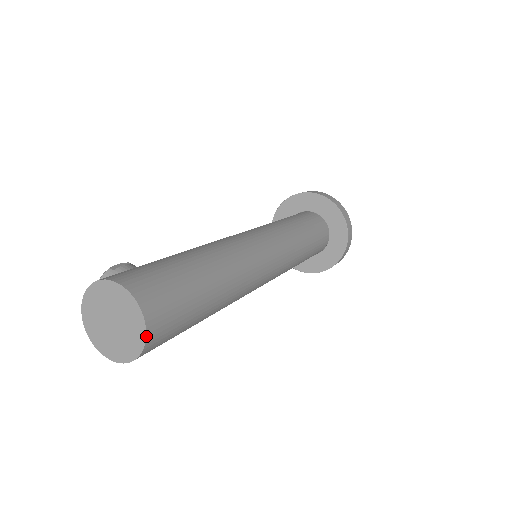
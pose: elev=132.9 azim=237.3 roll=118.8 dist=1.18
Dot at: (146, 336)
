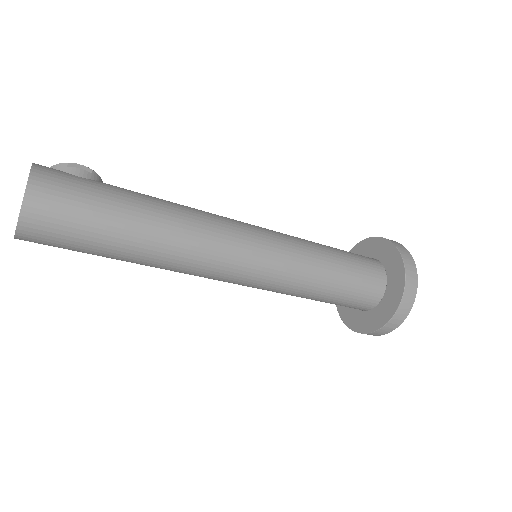
Dot at: (16, 230)
